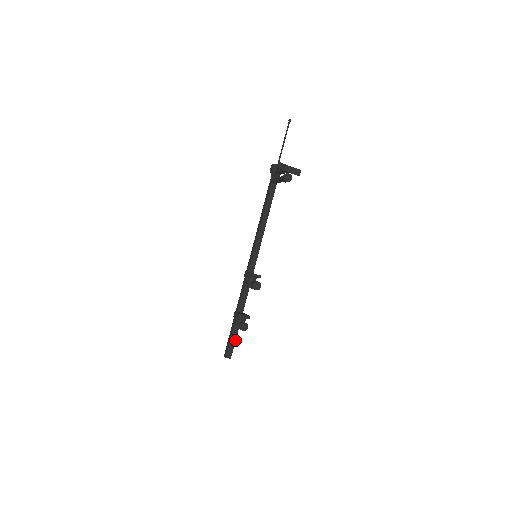
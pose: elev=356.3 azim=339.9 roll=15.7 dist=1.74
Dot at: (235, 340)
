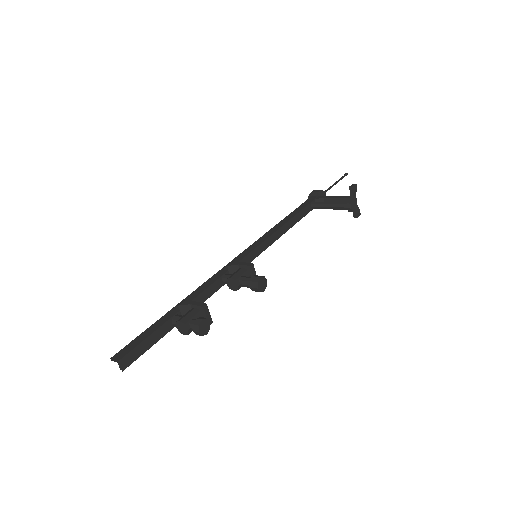
Dot at: (152, 345)
